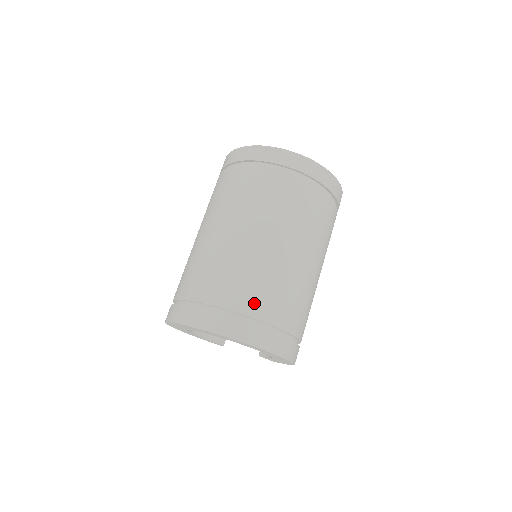
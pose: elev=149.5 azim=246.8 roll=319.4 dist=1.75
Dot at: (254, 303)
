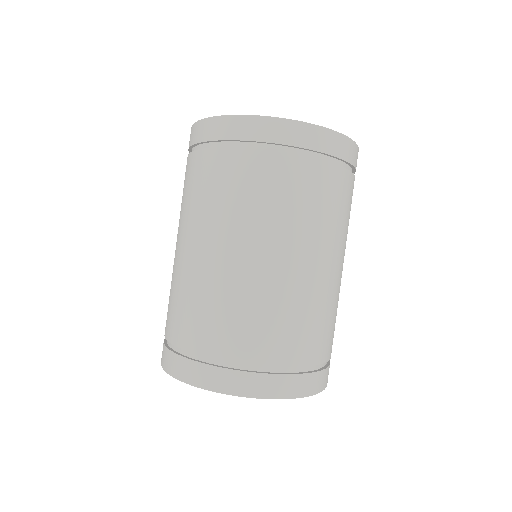
Dot at: (252, 345)
